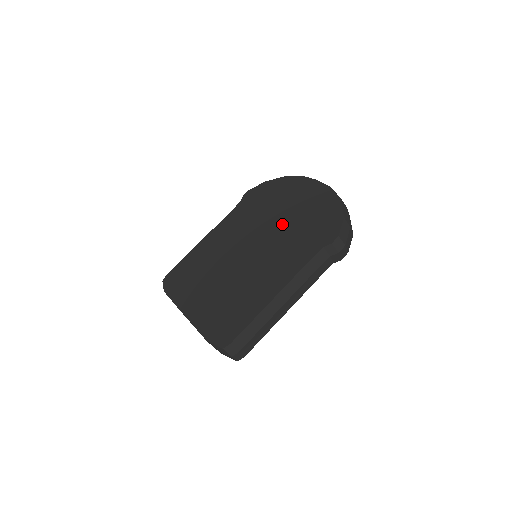
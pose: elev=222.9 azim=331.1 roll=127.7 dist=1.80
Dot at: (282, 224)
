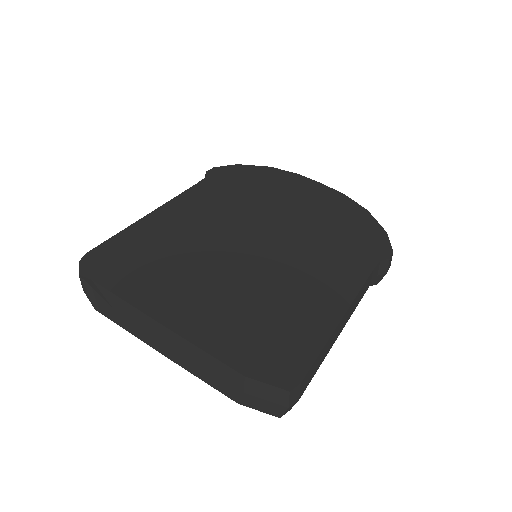
Dot at: (298, 221)
